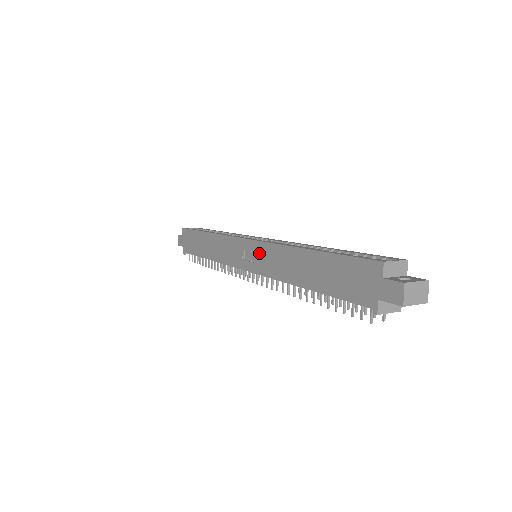
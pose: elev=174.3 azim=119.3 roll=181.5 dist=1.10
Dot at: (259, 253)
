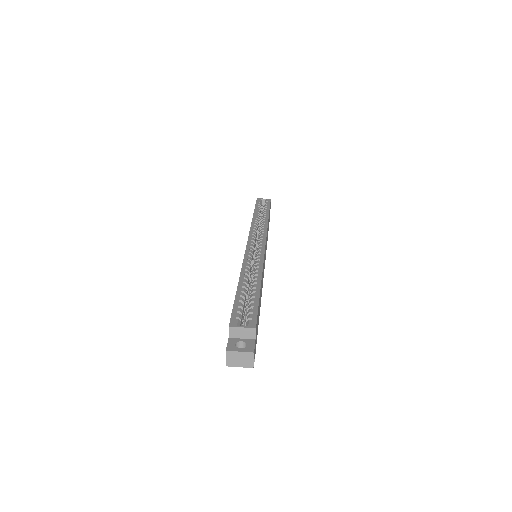
Dot at: occluded
